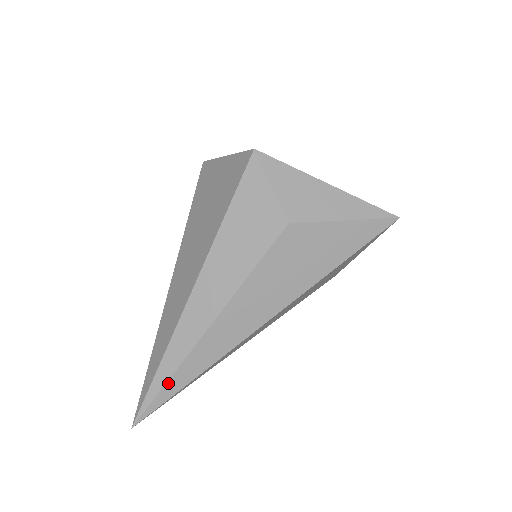
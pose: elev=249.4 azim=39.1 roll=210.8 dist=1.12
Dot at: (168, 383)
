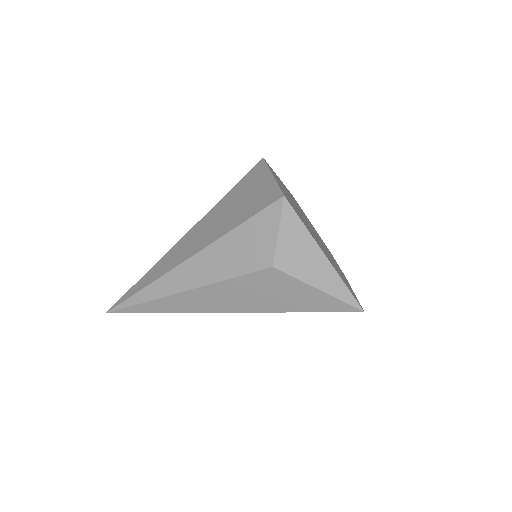
Dot at: (140, 305)
